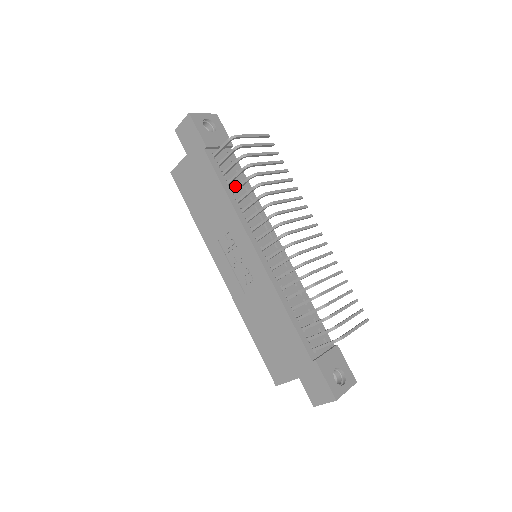
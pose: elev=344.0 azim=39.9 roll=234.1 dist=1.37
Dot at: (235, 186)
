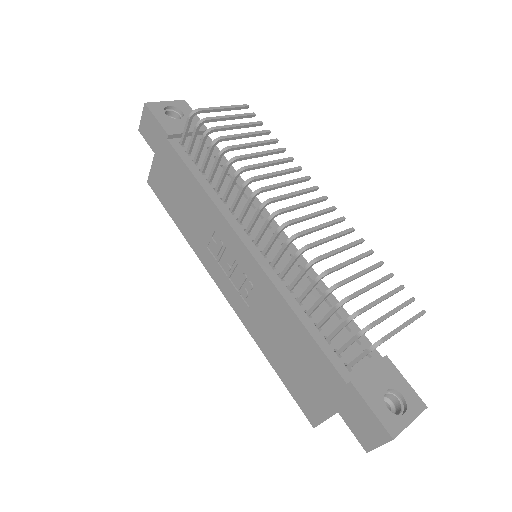
Dot at: occluded
